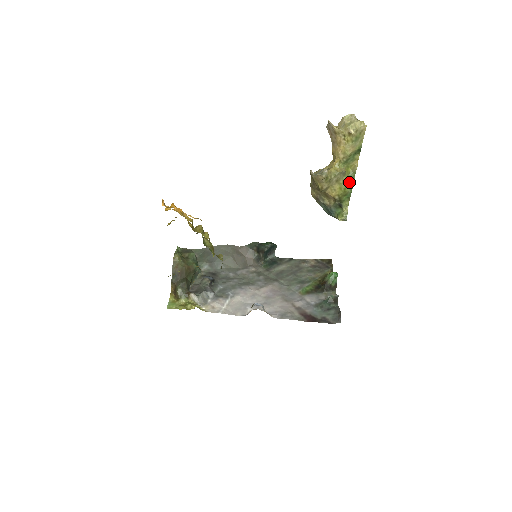
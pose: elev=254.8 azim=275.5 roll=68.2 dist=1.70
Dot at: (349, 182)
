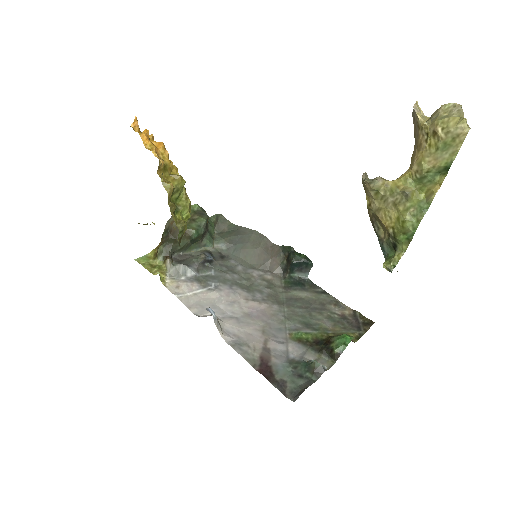
Dot at: (414, 215)
